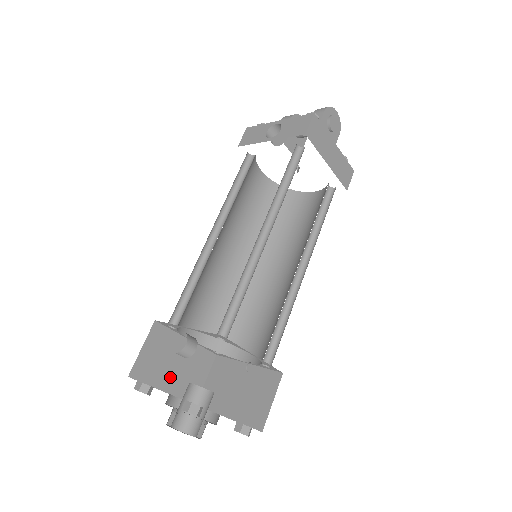
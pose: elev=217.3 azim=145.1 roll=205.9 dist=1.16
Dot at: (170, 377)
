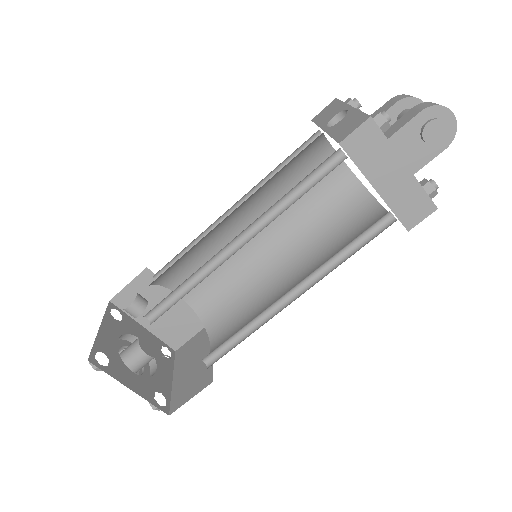
Dot at: occluded
